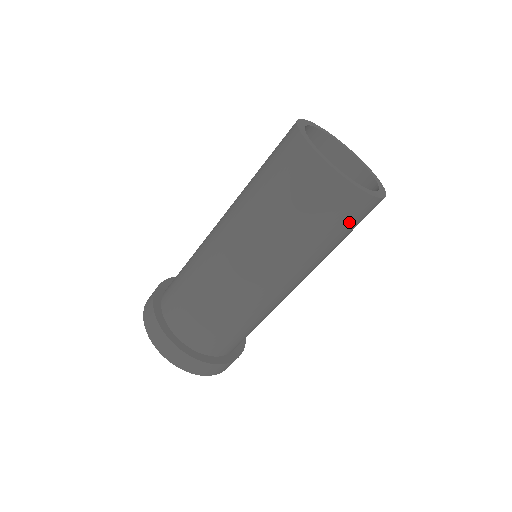
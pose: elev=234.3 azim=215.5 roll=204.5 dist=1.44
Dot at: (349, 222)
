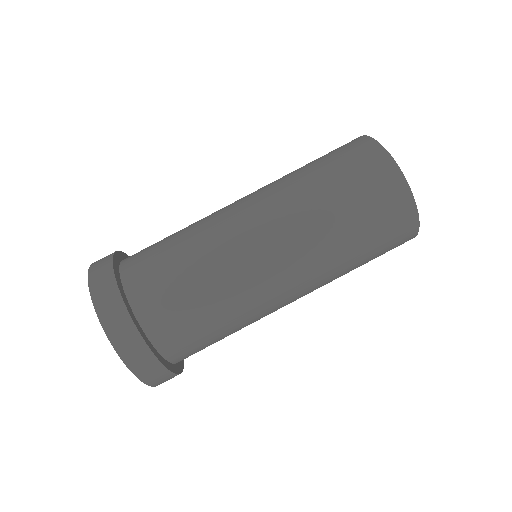
Dot at: (374, 202)
